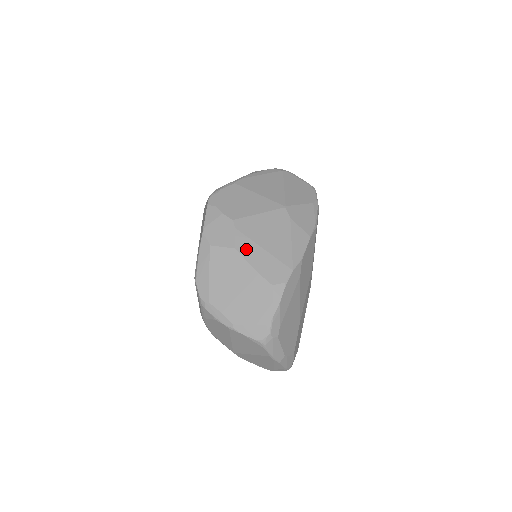
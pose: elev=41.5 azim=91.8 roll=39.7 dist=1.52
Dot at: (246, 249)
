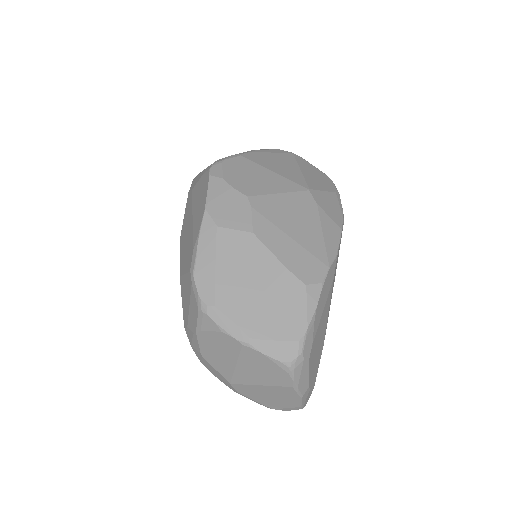
Dot at: (268, 235)
